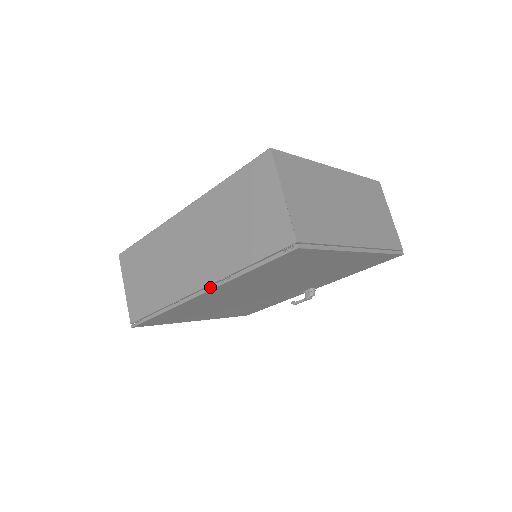
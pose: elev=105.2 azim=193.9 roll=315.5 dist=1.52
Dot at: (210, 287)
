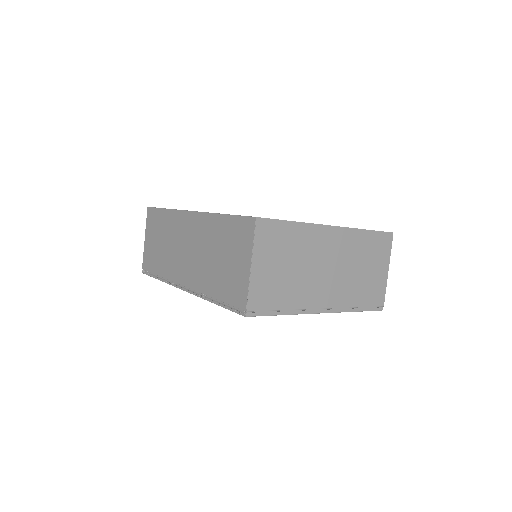
Dot at: (190, 291)
